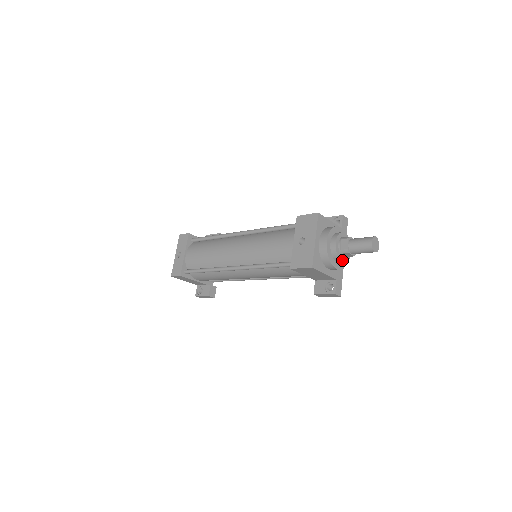
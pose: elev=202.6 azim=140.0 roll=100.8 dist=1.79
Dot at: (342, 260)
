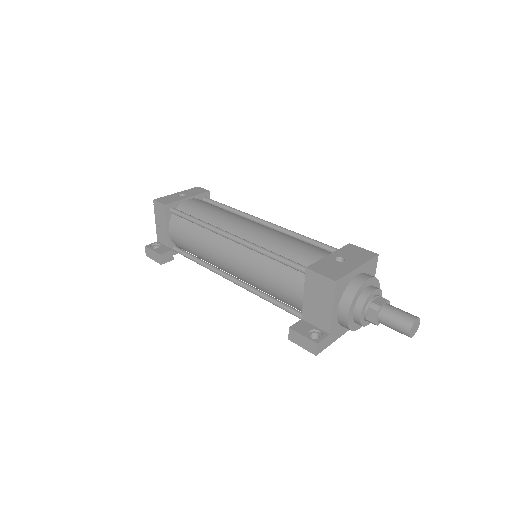
Dot at: (361, 315)
